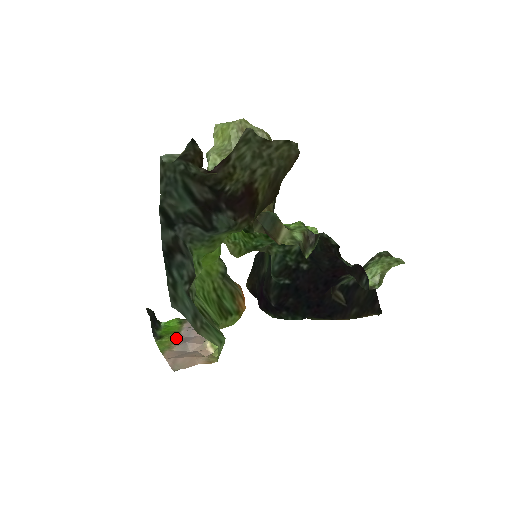
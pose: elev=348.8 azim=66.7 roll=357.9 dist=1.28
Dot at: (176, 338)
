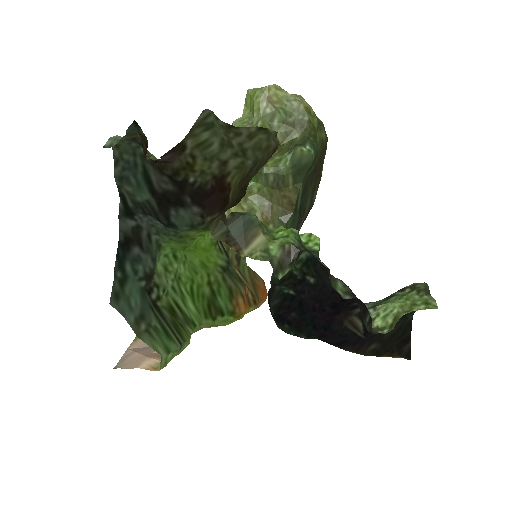
Dot at: occluded
